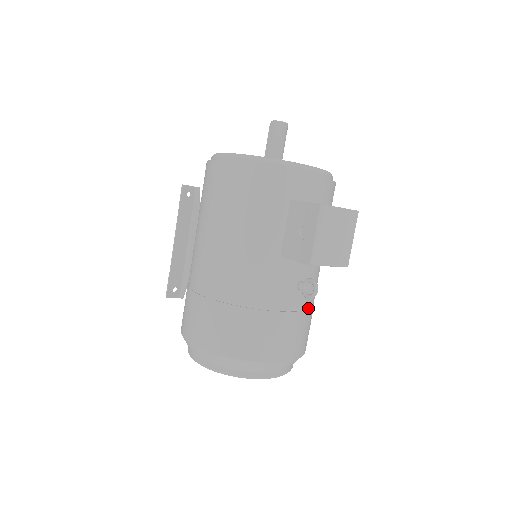
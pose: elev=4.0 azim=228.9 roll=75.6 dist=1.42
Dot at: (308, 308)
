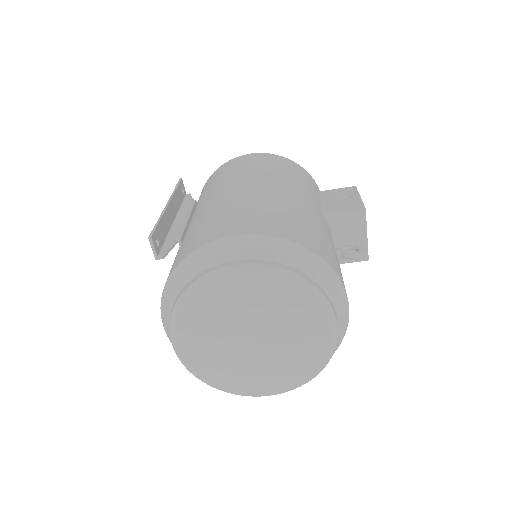
Dot at: occluded
